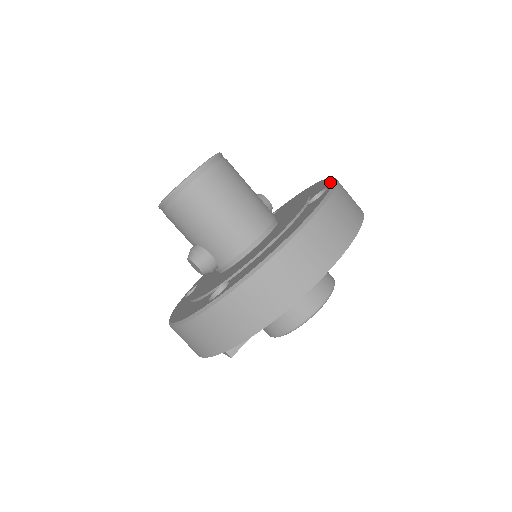
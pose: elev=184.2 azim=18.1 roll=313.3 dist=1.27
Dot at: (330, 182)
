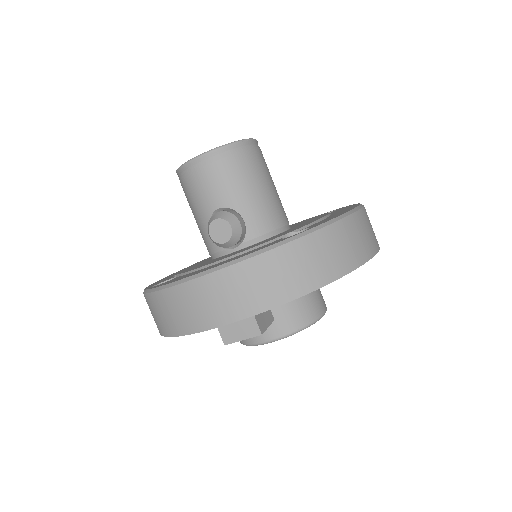
Dot at: (325, 213)
